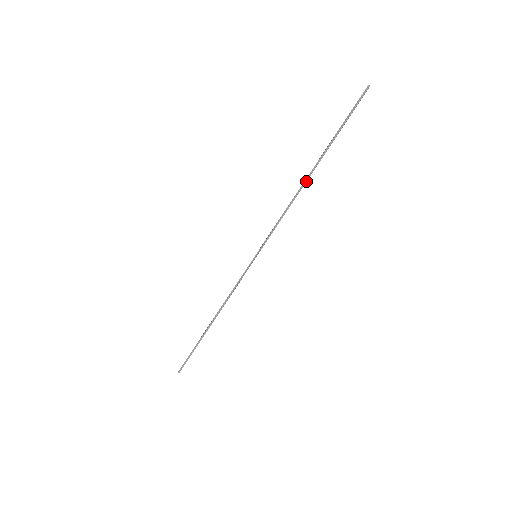
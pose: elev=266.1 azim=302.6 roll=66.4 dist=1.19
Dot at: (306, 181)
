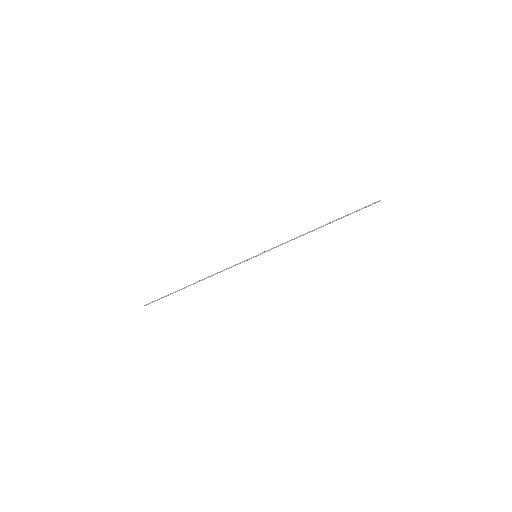
Dot at: occluded
